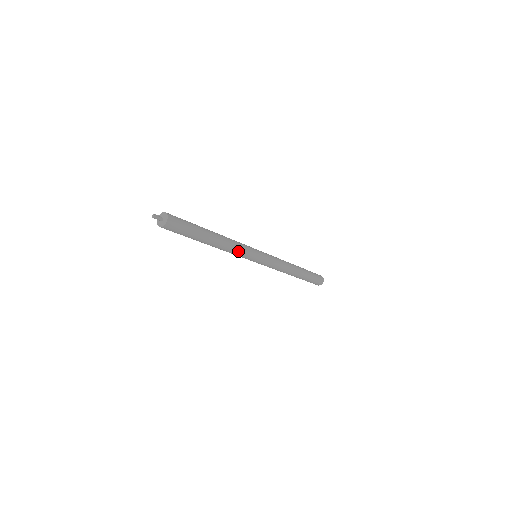
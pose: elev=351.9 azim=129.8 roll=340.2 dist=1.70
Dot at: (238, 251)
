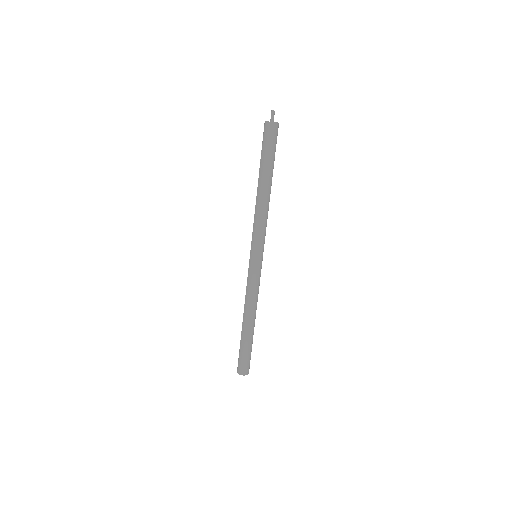
Dot at: (266, 223)
